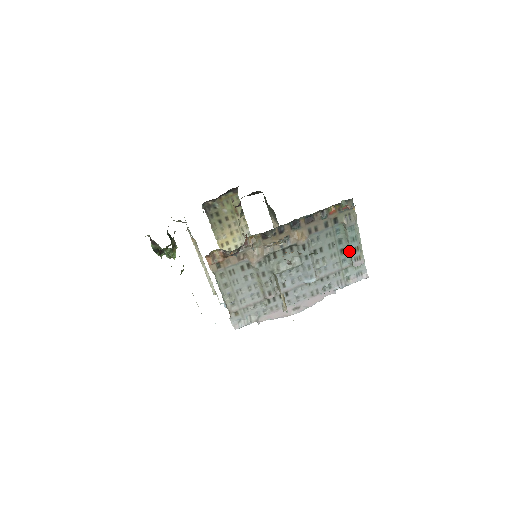
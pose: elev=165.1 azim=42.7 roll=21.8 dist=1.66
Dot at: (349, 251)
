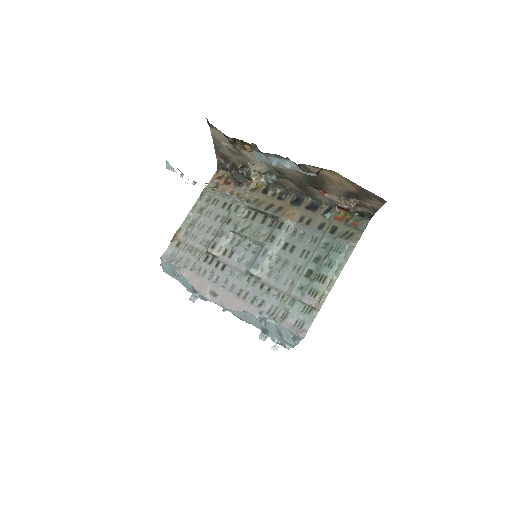
Dot at: (315, 277)
